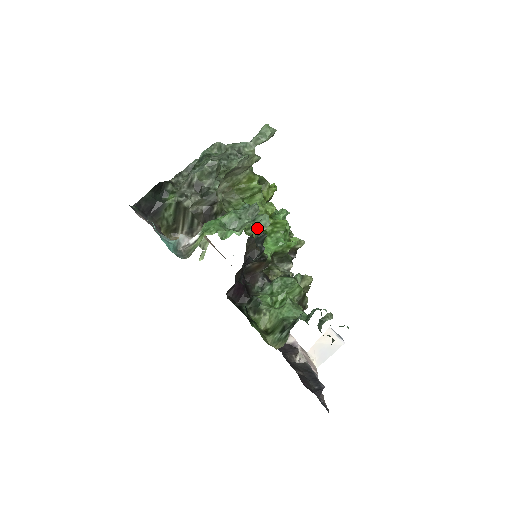
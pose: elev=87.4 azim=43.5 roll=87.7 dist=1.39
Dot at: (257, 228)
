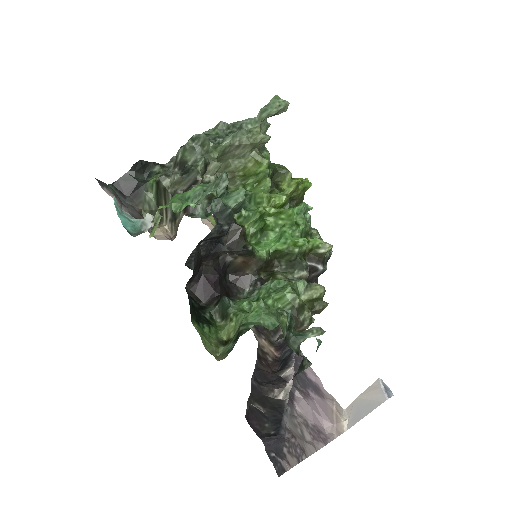
Dot at: (216, 199)
